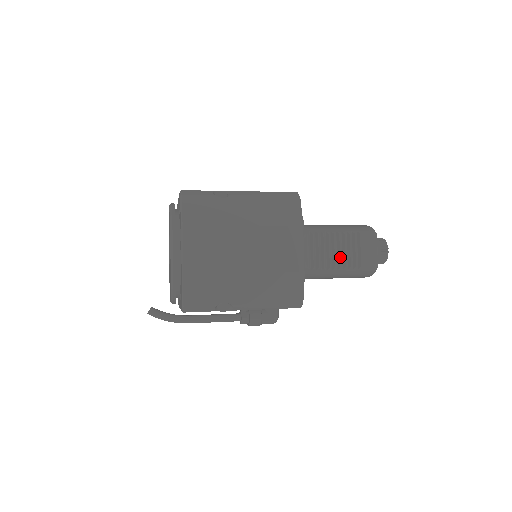
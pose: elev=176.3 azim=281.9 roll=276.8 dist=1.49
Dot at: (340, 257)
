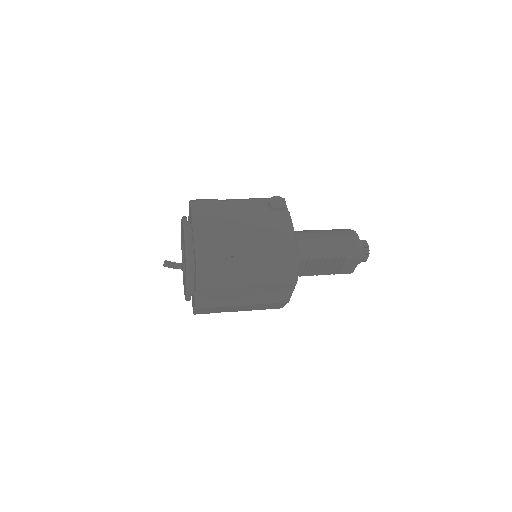
Dot at: (324, 271)
